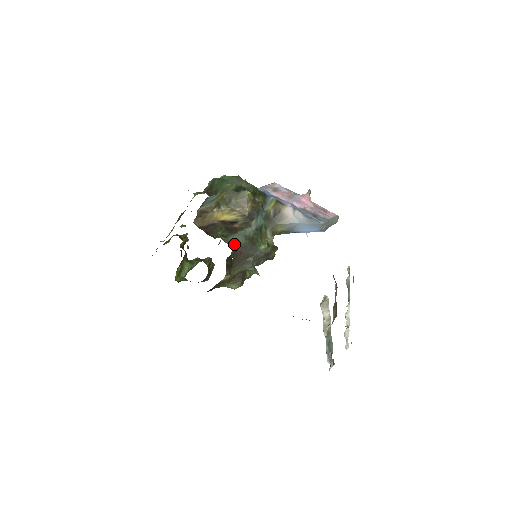
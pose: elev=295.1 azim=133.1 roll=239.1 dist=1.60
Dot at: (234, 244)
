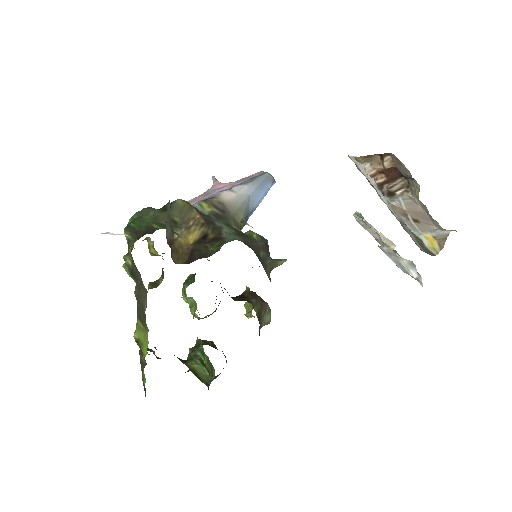
Dot at: occluded
